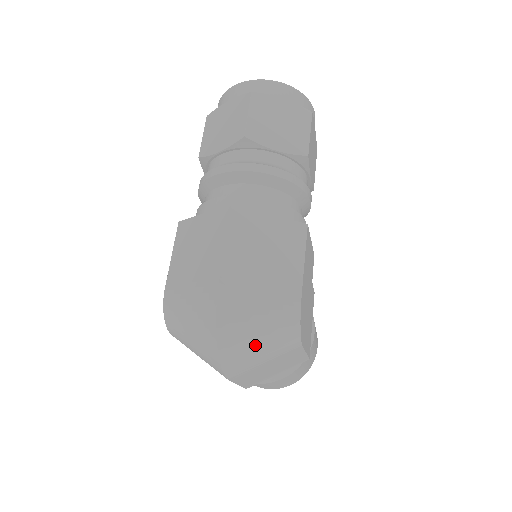
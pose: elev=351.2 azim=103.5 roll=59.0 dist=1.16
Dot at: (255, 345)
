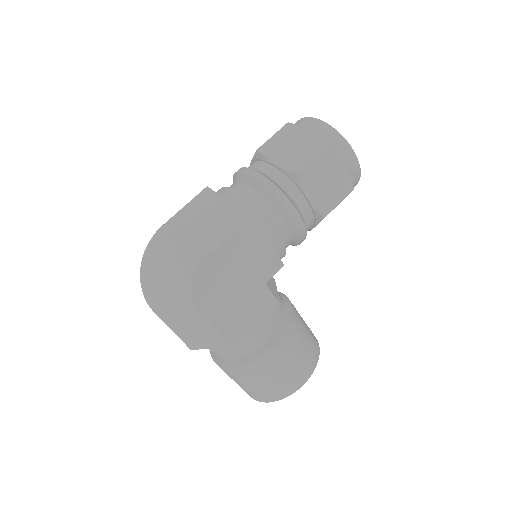
Dot at: (161, 283)
